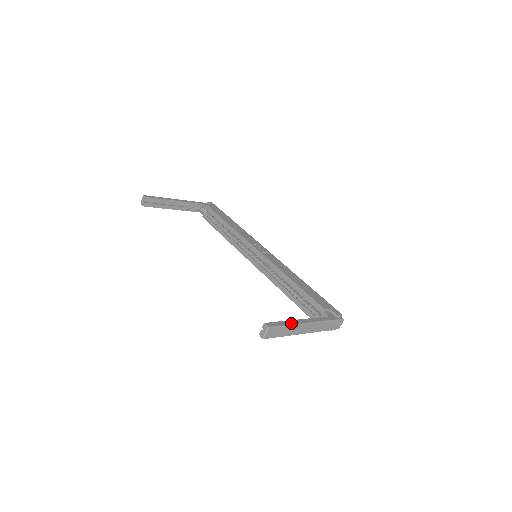
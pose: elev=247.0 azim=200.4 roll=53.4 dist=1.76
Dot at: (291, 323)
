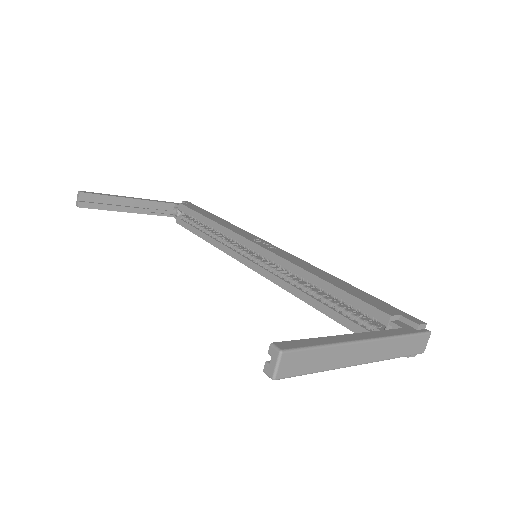
Dot at: (331, 341)
